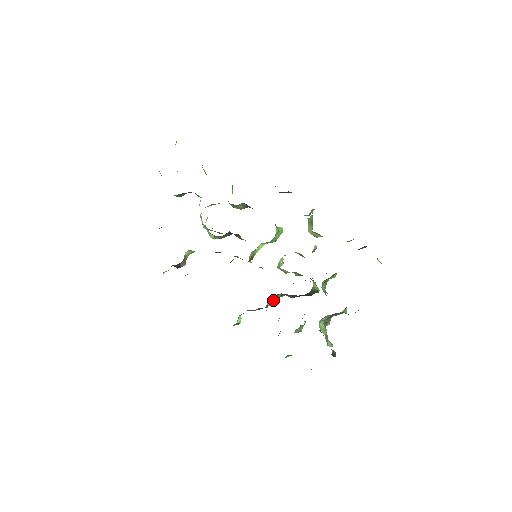
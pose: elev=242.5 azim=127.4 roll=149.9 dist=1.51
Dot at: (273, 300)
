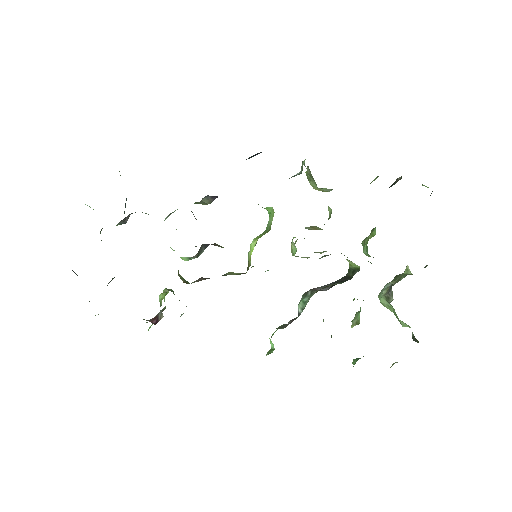
Dot at: (304, 303)
